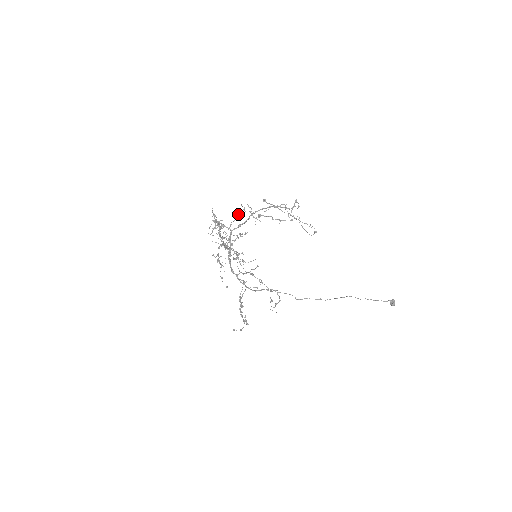
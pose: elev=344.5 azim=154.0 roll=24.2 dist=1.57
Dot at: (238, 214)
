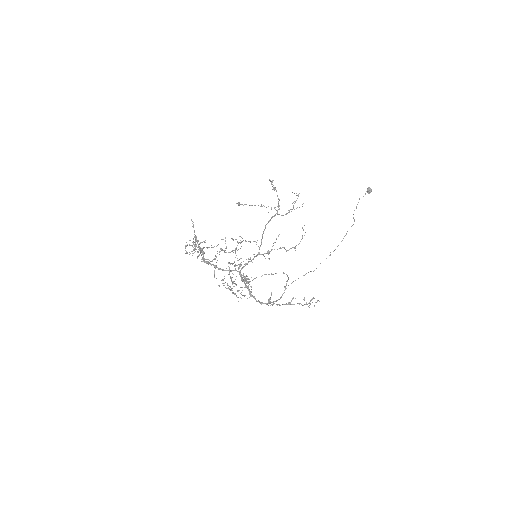
Dot at: (234, 250)
